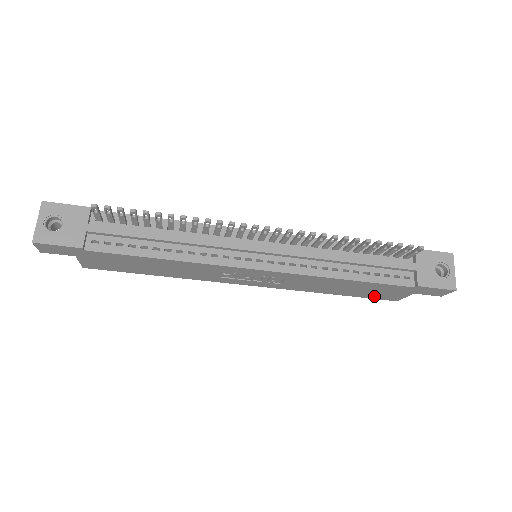
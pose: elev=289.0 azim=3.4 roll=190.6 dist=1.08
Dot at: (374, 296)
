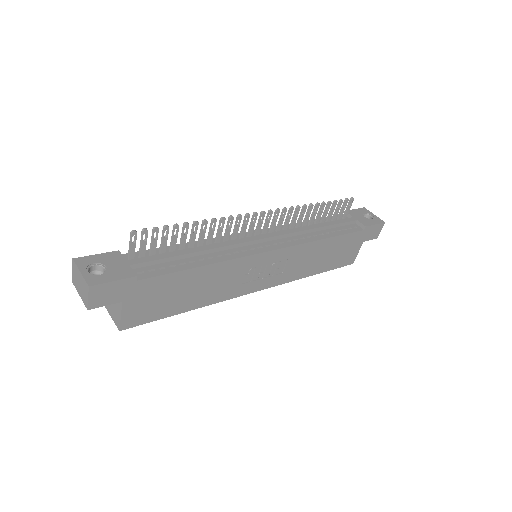
Dot at: (340, 262)
